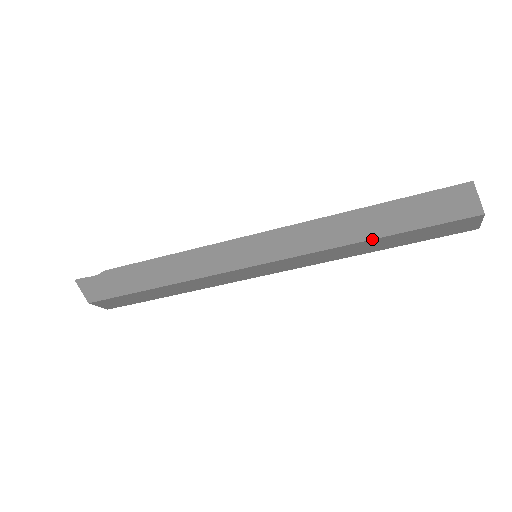
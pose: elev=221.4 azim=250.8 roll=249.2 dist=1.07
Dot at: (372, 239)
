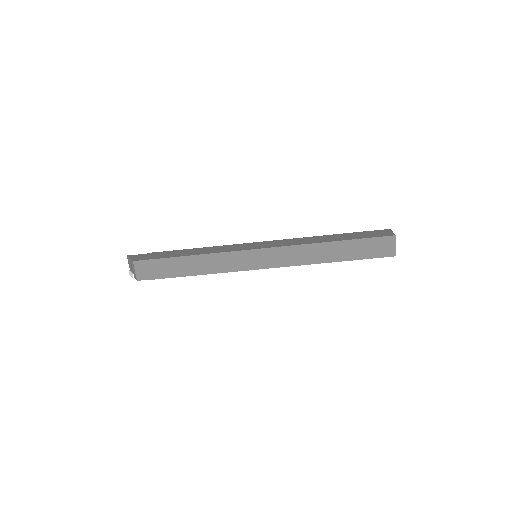
Dot at: (331, 241)
